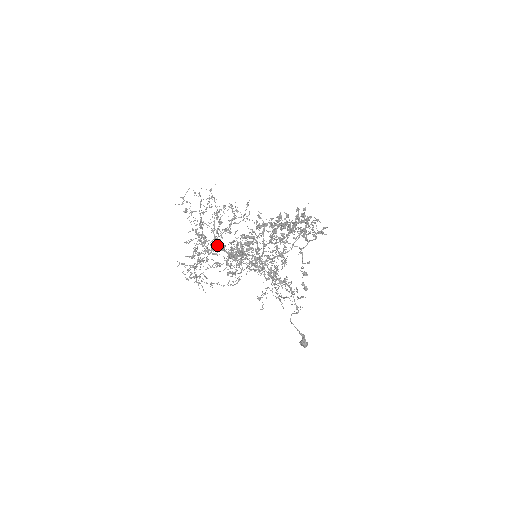
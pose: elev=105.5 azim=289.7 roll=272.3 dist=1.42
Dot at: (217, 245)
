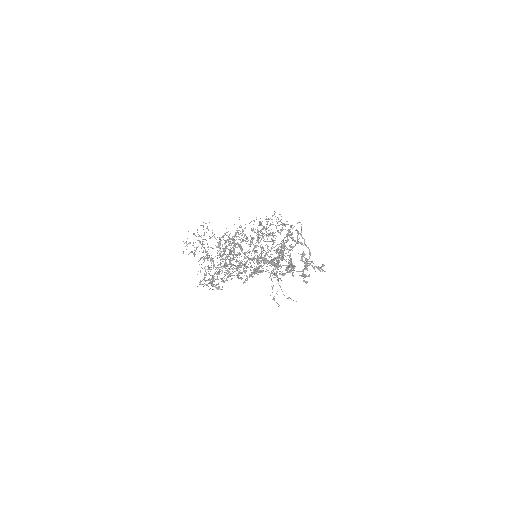
Dot at: (230, 273)
